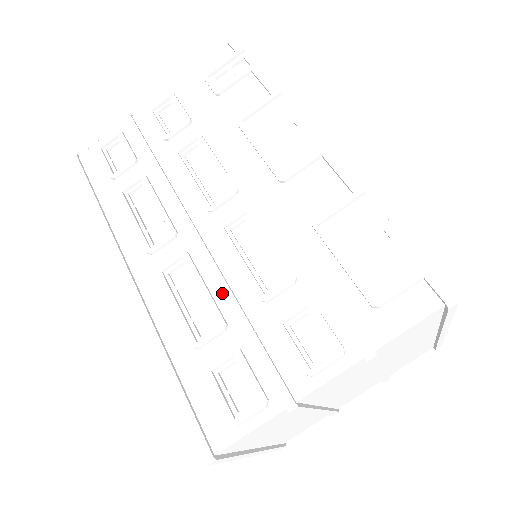
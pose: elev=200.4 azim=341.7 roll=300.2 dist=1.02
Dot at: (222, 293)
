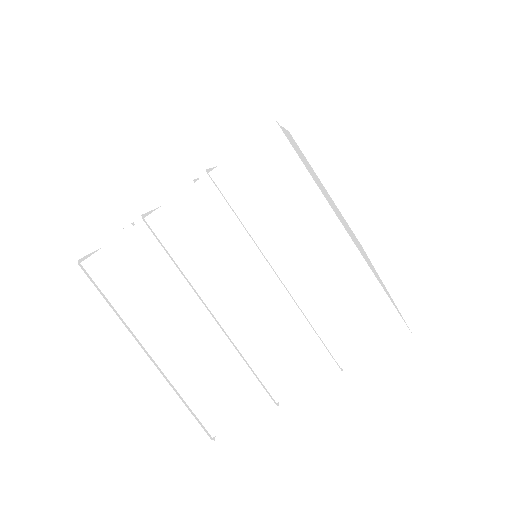
Dot at: occluded
